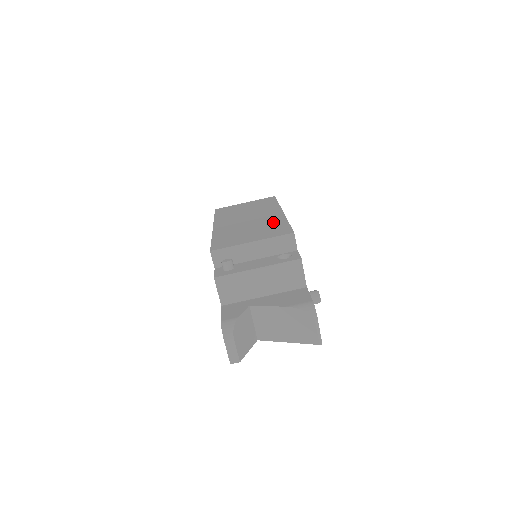
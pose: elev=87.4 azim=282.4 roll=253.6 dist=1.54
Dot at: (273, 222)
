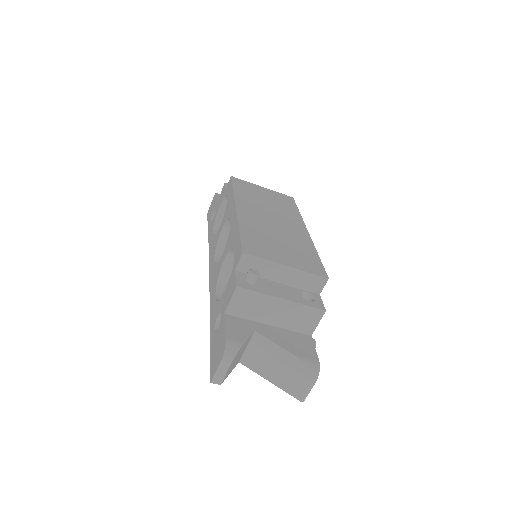
Dot at: (302, 245)
